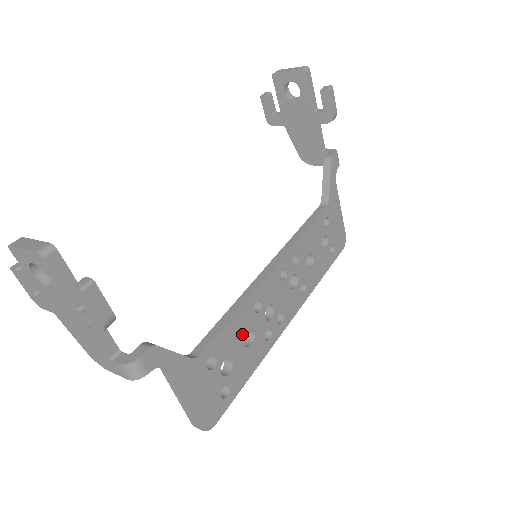
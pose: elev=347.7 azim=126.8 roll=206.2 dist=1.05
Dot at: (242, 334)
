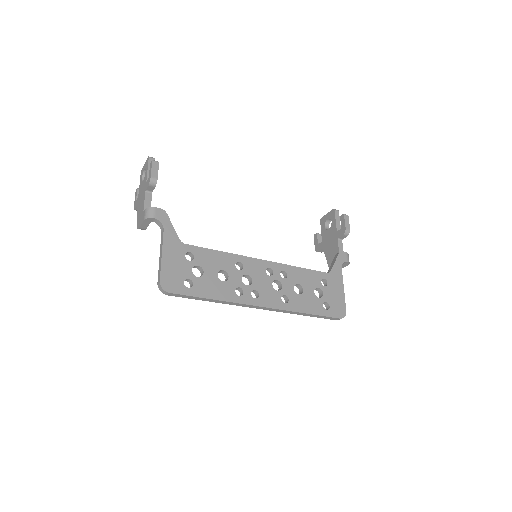
Dot at: (219, 267)
